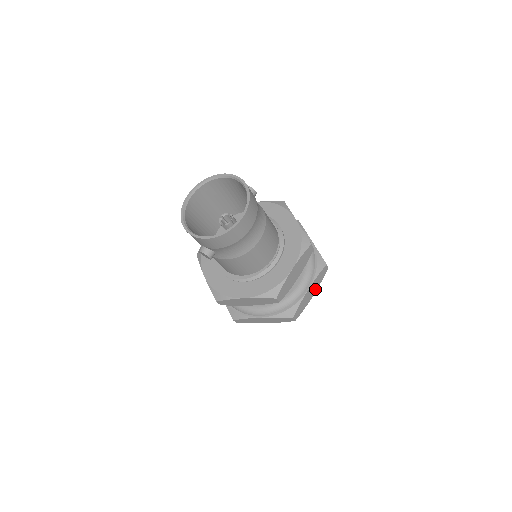
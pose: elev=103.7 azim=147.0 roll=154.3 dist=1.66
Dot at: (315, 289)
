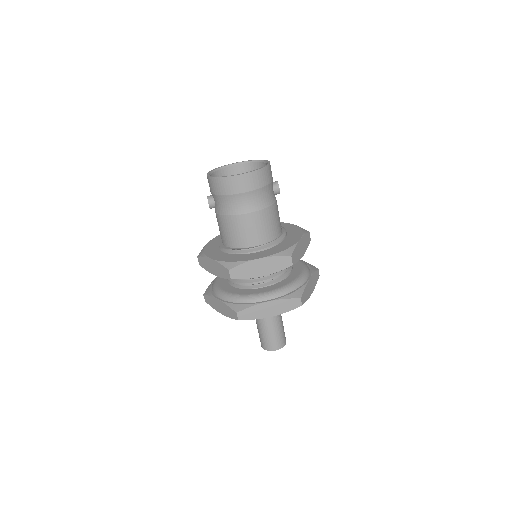
Dot at: (276, 312)
